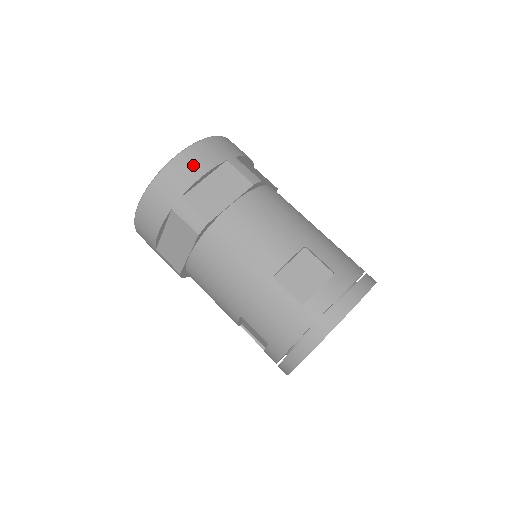
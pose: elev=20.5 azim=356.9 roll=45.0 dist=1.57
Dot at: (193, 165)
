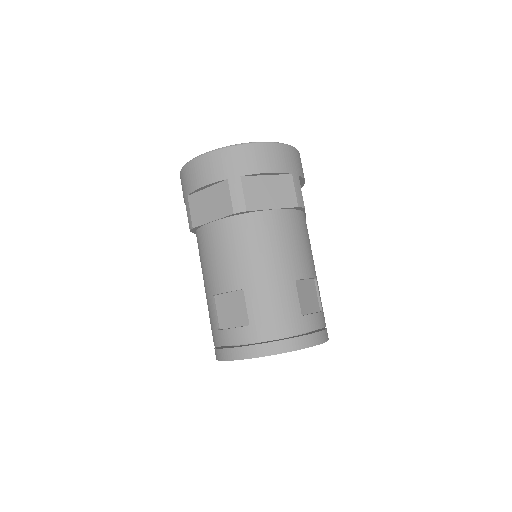
Dot at: (200, 173)
